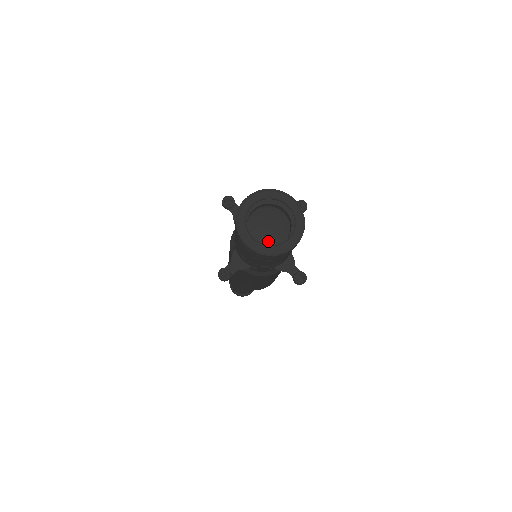
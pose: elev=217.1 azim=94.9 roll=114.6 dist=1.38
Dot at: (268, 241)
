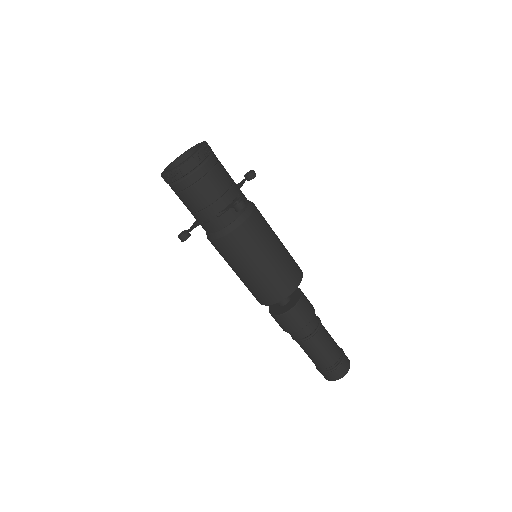
Dot at: occluded
